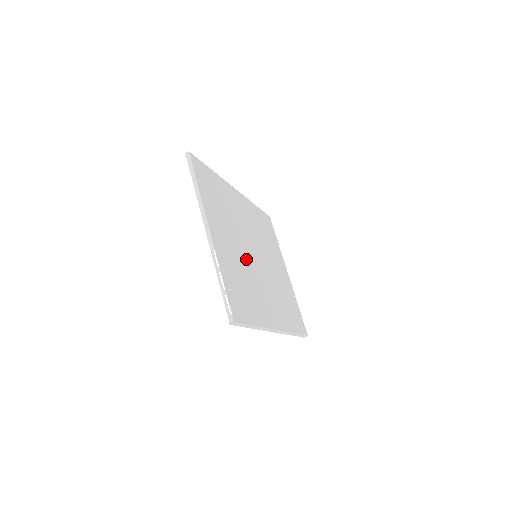
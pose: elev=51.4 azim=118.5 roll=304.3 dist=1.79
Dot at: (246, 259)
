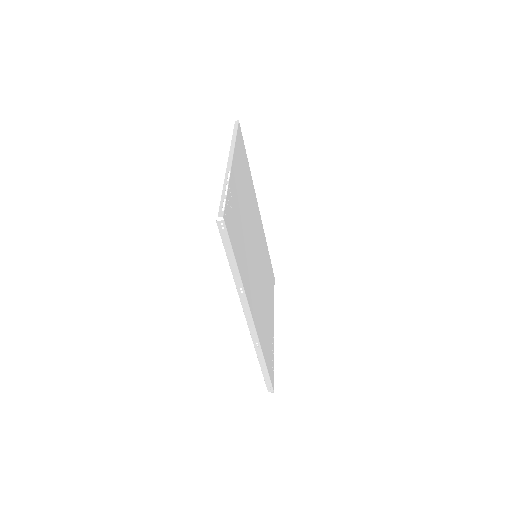
Dot at: (249, 235)
